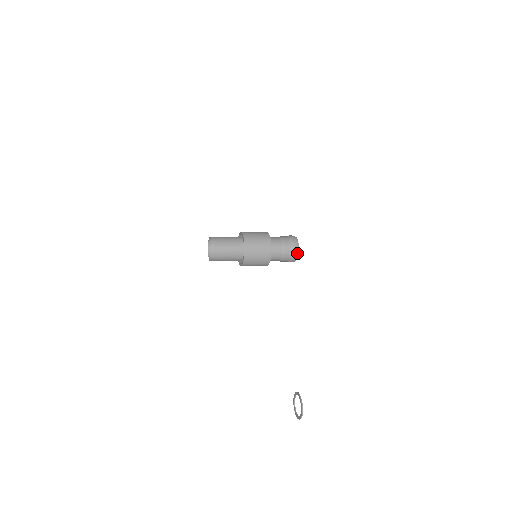
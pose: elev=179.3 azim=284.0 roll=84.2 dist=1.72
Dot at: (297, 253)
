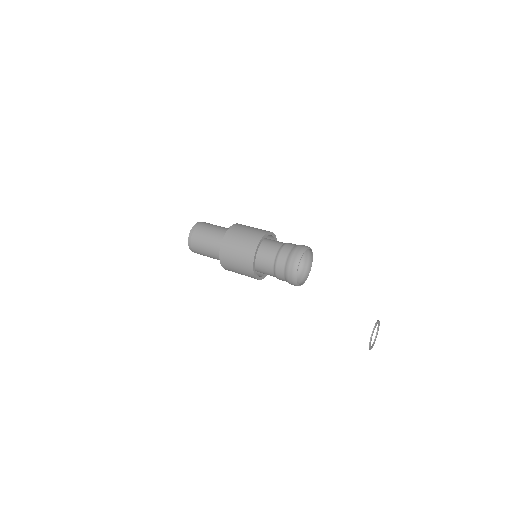
Dot at: (295, 285)
